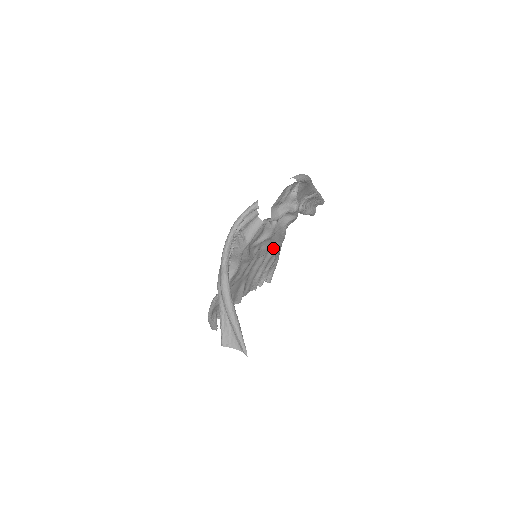
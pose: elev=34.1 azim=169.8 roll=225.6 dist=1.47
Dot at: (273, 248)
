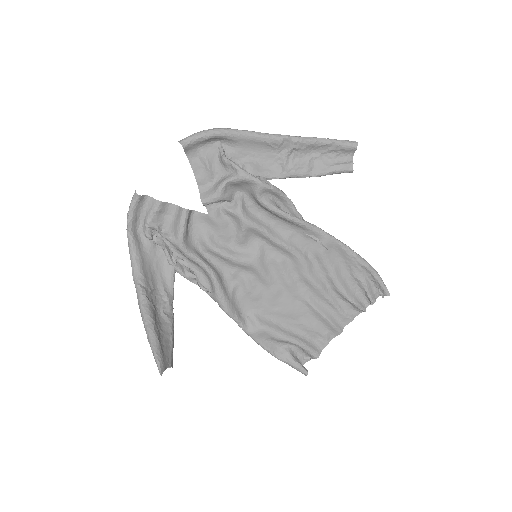
Dot at: (312, 240)
